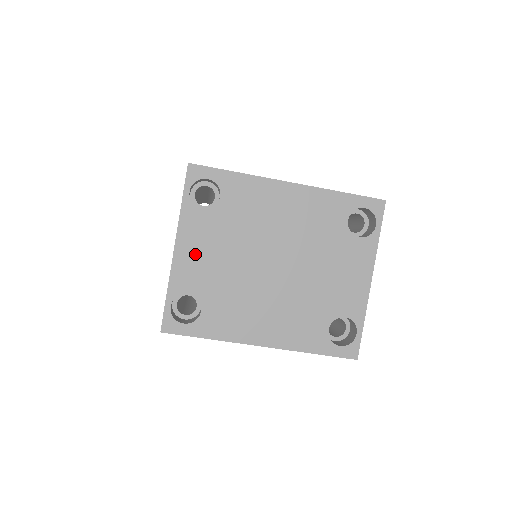
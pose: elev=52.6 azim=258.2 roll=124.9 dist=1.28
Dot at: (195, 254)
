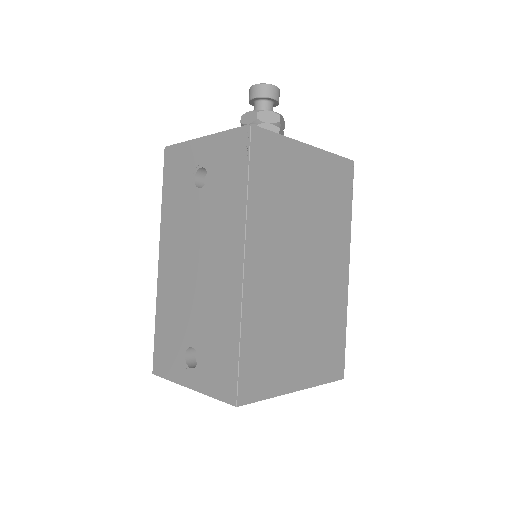
Dot at: occluded
